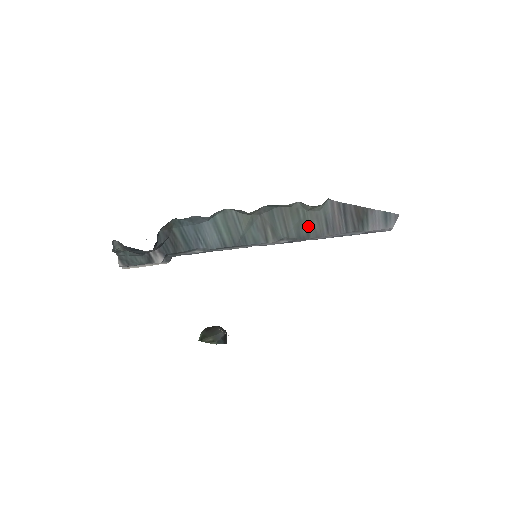
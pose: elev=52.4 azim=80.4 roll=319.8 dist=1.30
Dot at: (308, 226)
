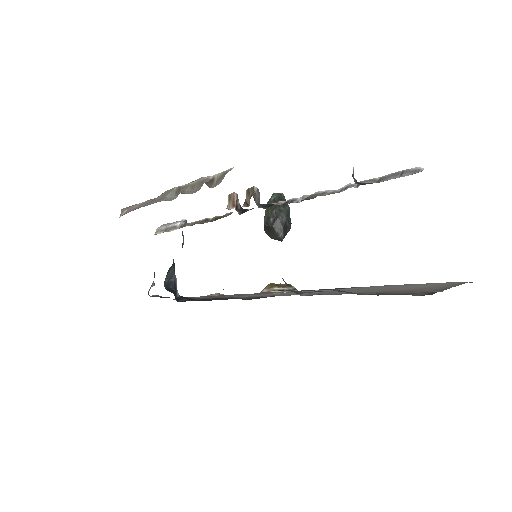
Dot at: occluded
